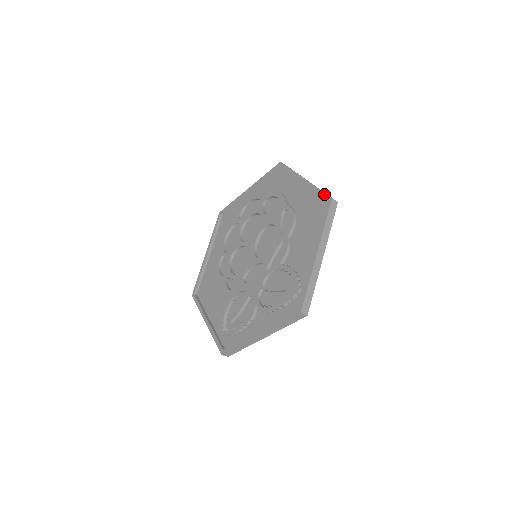
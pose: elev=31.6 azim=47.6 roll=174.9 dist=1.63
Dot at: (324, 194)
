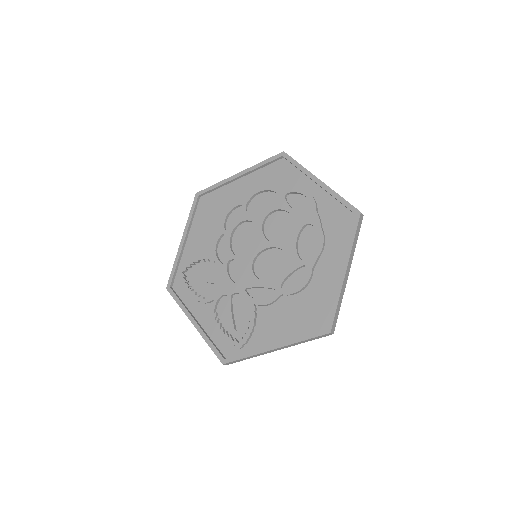
Dot at: (333, 318)
